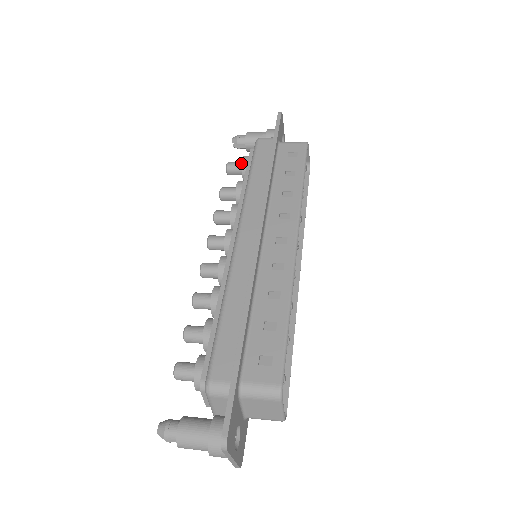
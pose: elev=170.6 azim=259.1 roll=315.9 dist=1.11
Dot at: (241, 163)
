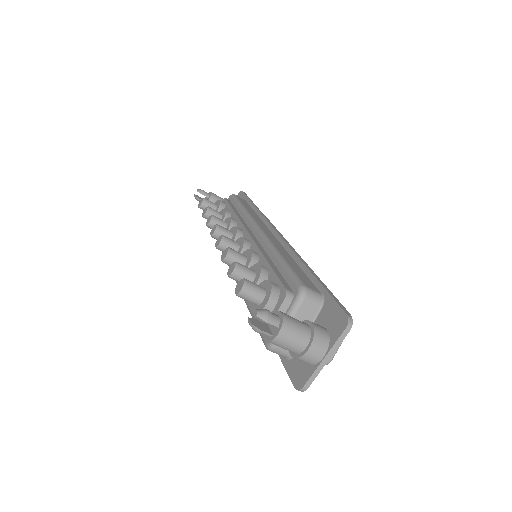
Dot at: occluded
